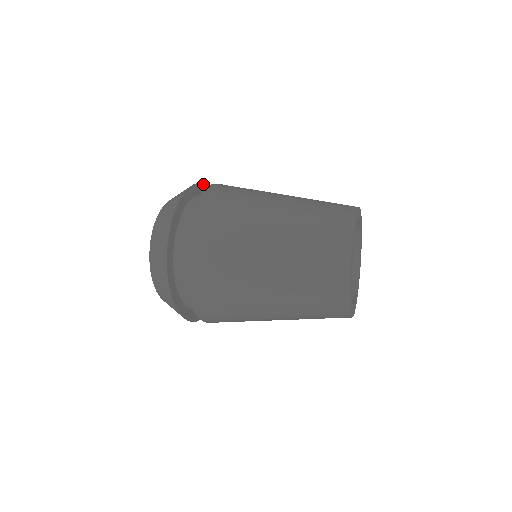
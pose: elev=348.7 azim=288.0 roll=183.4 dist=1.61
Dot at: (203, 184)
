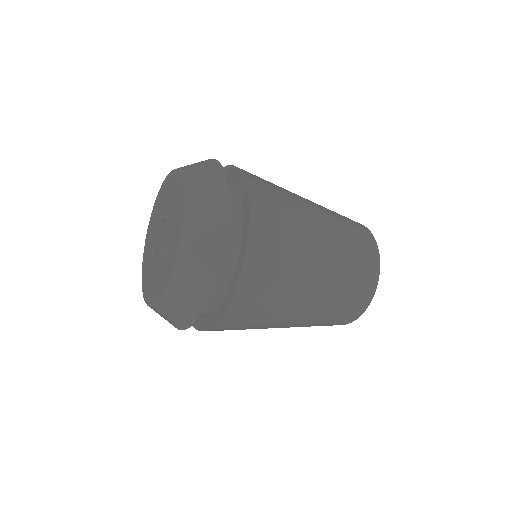
Dot at: (218, 162)
